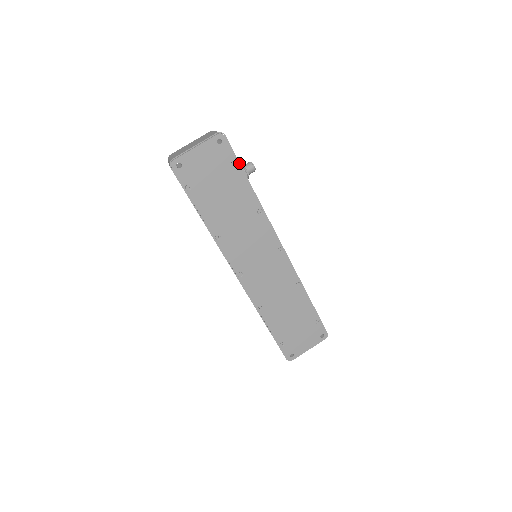
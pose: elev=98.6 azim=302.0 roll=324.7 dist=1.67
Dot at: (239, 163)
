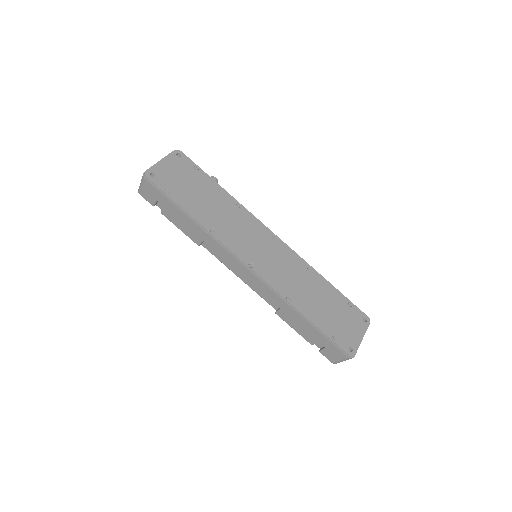
Dot at: (202, 171)
